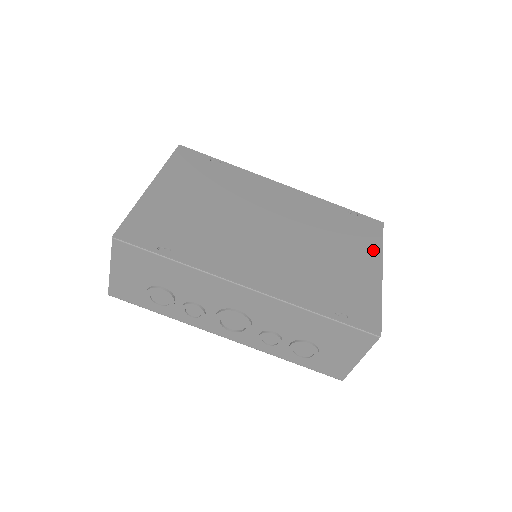
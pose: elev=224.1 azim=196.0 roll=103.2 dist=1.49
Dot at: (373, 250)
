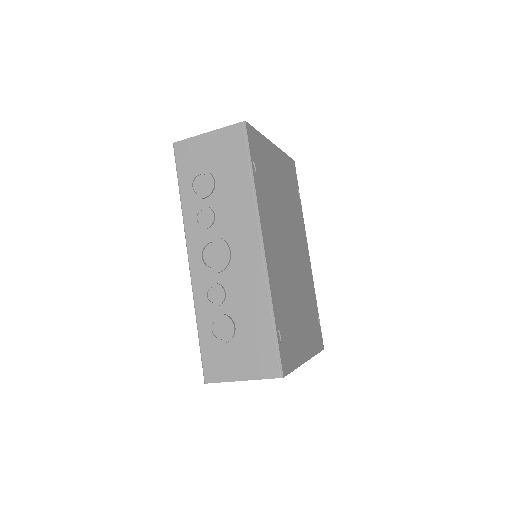
Dot at: (312, 347)
